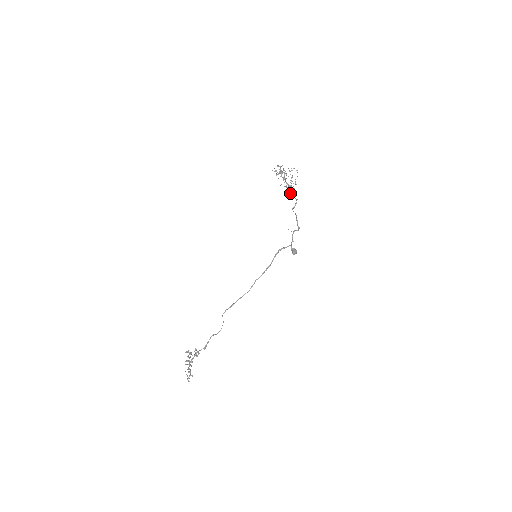
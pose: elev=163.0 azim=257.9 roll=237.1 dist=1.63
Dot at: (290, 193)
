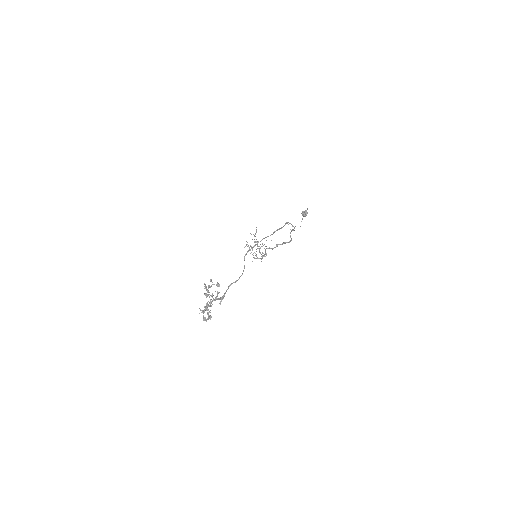
Dot at: (267, 248)
